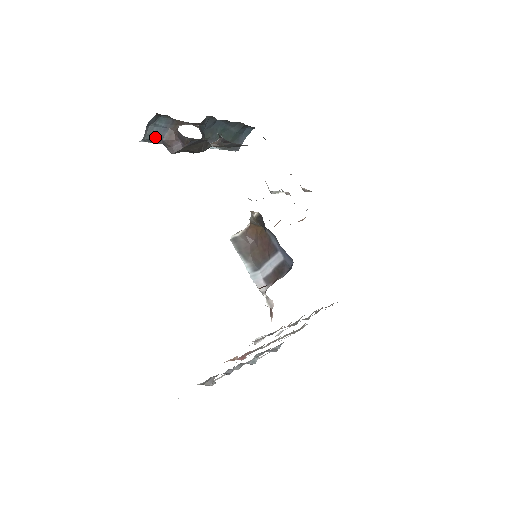
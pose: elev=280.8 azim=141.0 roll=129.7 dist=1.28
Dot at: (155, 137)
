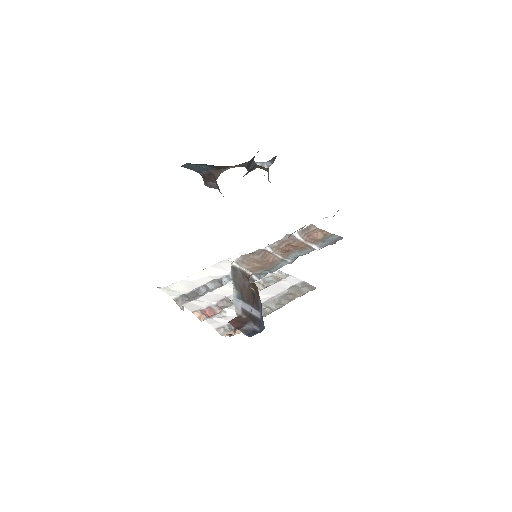
Dot at: (192, 169)
